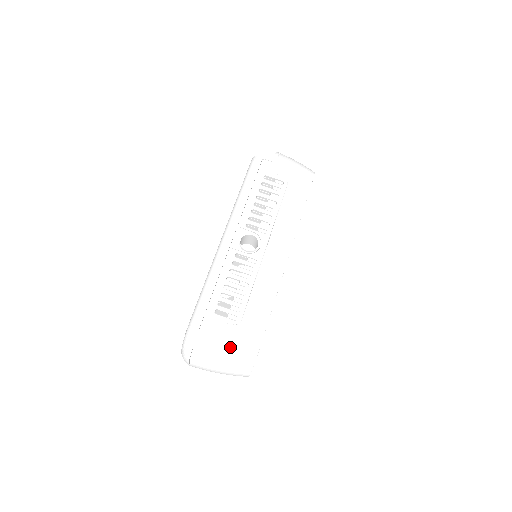
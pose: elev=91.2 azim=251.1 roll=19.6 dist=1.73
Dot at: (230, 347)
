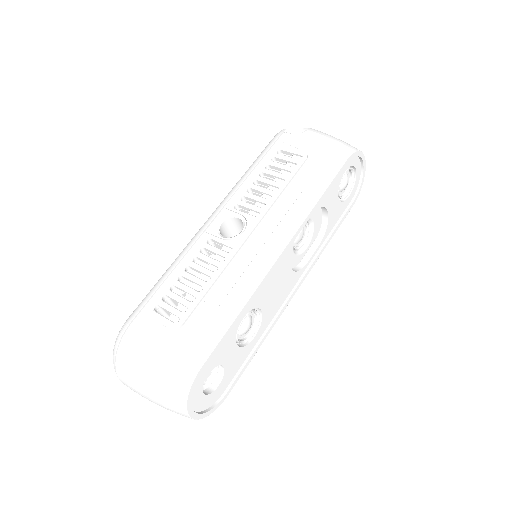
Dot at: (158, 359)
